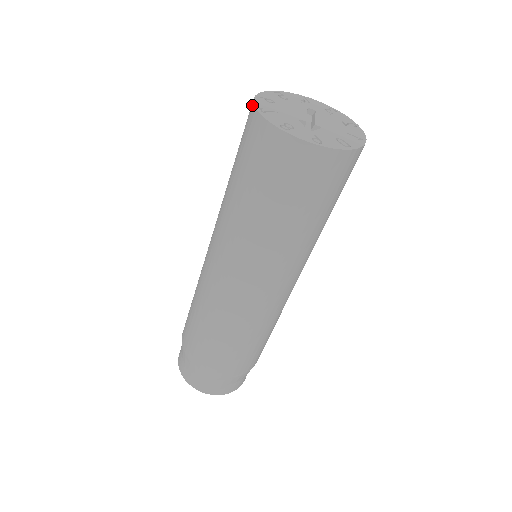
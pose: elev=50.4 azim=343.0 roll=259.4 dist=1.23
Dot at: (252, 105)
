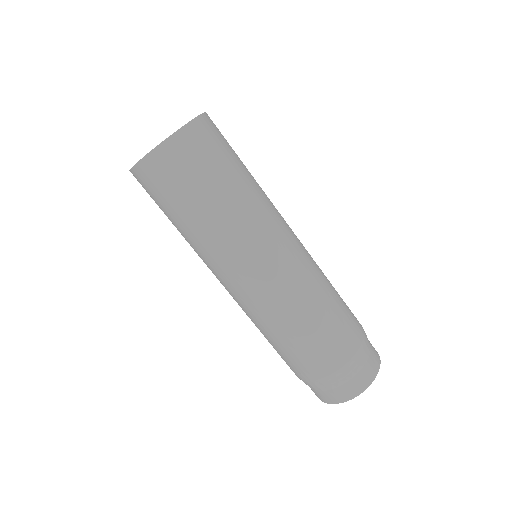
Dot at: (139, 164)
